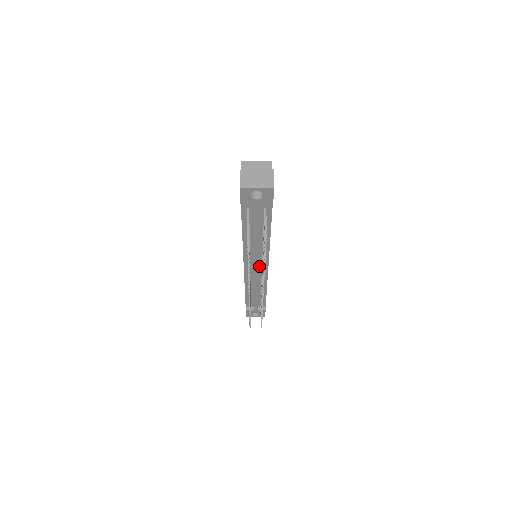
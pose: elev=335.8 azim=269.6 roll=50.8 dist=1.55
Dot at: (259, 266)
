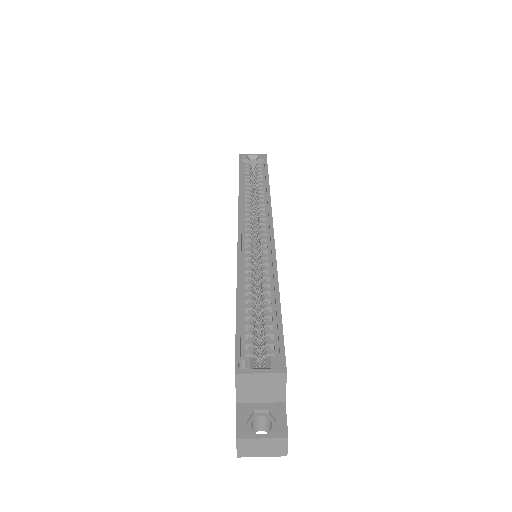
Dot at: occluded
